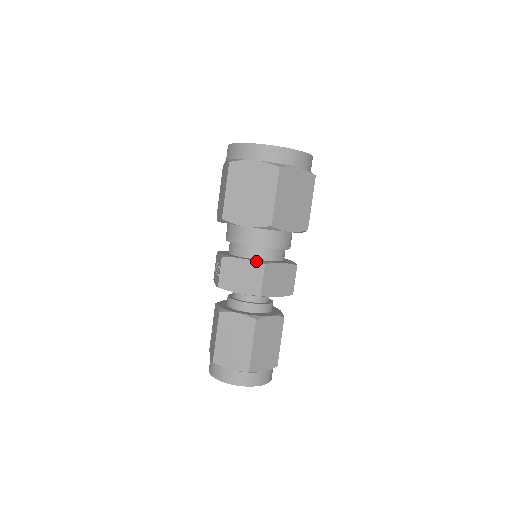
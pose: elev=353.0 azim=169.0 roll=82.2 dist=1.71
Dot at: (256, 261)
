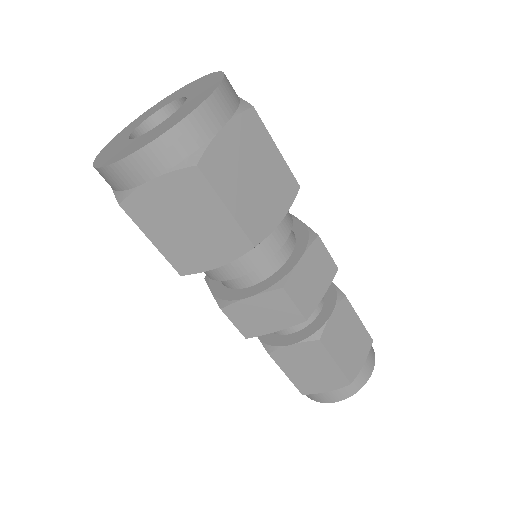
Dot at: (268, 291)
